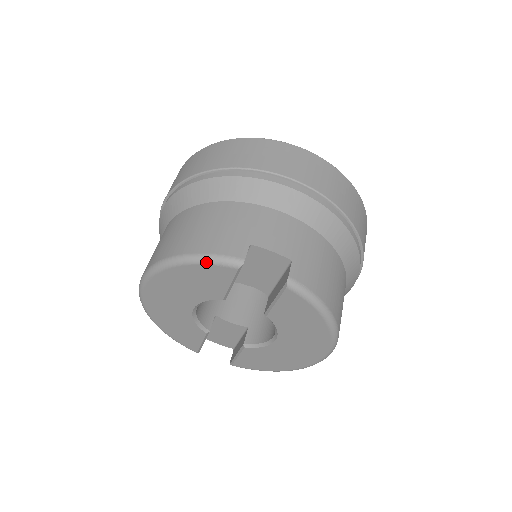
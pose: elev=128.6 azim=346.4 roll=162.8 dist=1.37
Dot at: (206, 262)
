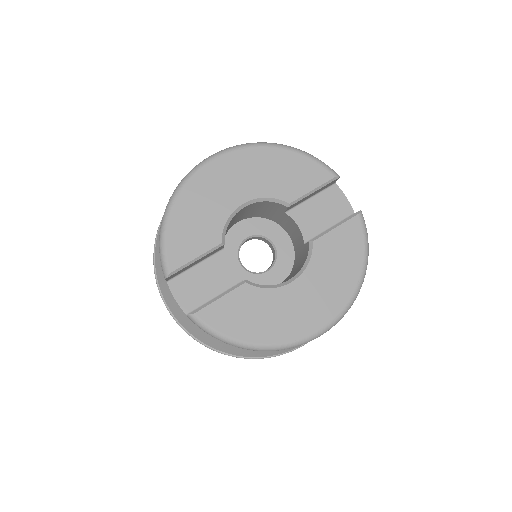
Dot at: (314, 158)
